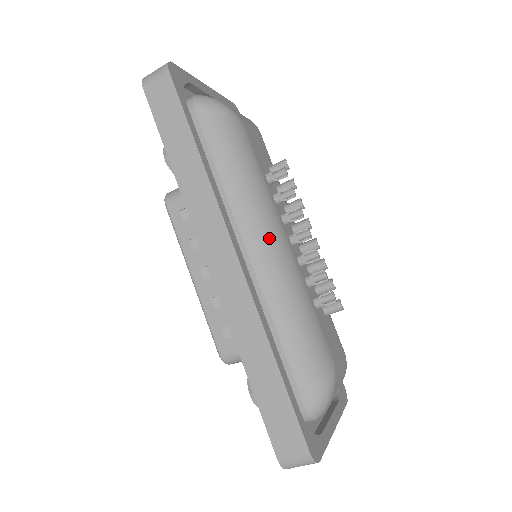
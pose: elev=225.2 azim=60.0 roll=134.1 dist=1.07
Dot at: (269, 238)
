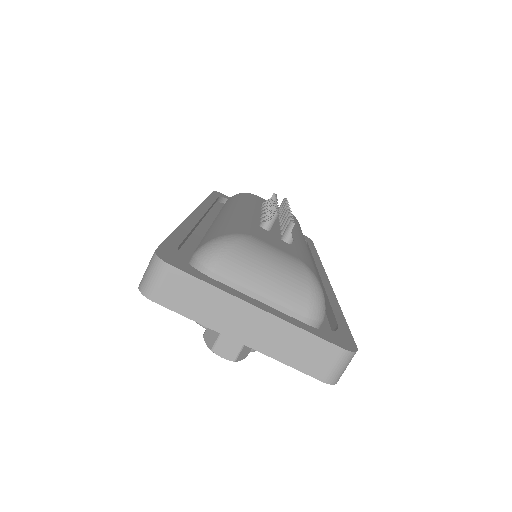
Dot at: (233, 208)
